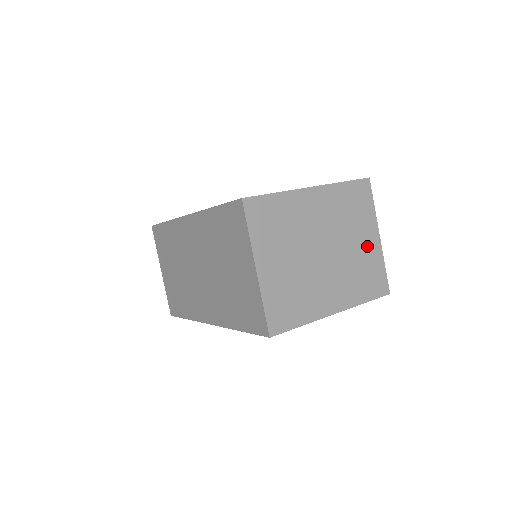
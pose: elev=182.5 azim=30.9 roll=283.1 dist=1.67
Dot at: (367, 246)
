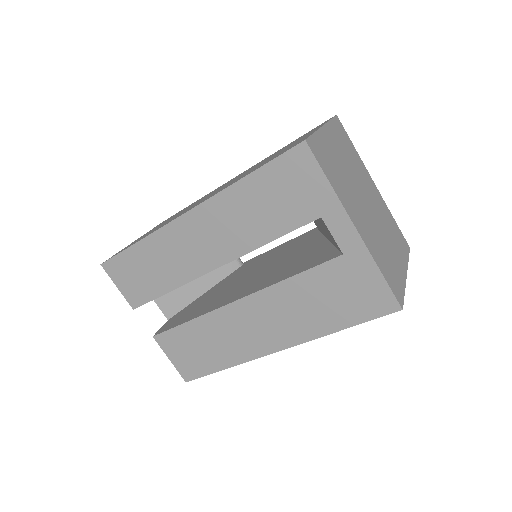
Dot at: (396, 260)
